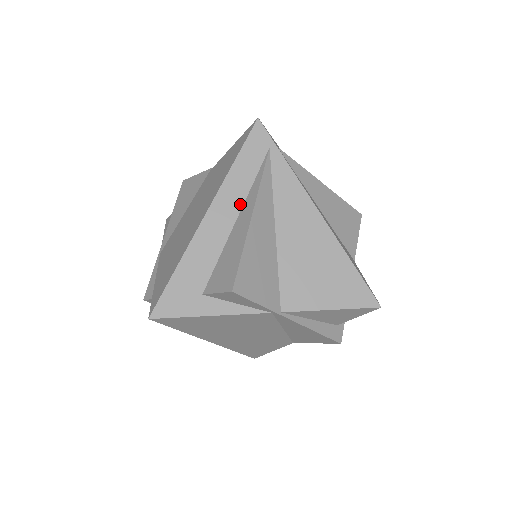
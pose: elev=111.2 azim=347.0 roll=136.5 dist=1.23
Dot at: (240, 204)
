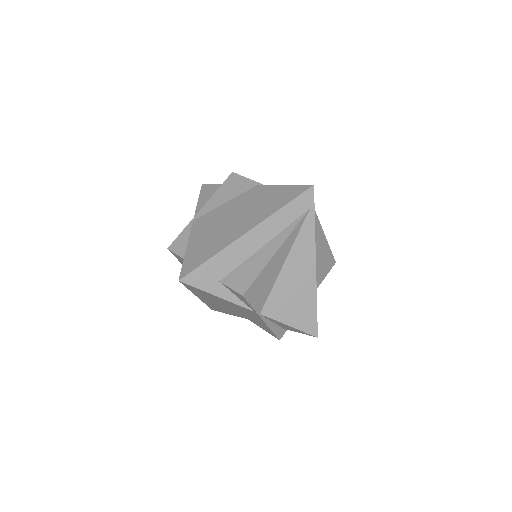
Dot at: (272, 236)
